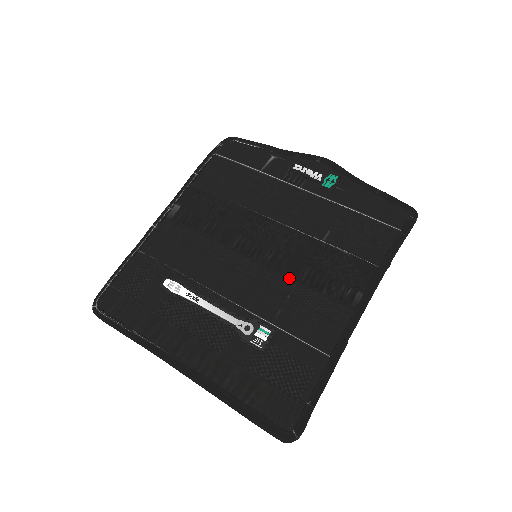
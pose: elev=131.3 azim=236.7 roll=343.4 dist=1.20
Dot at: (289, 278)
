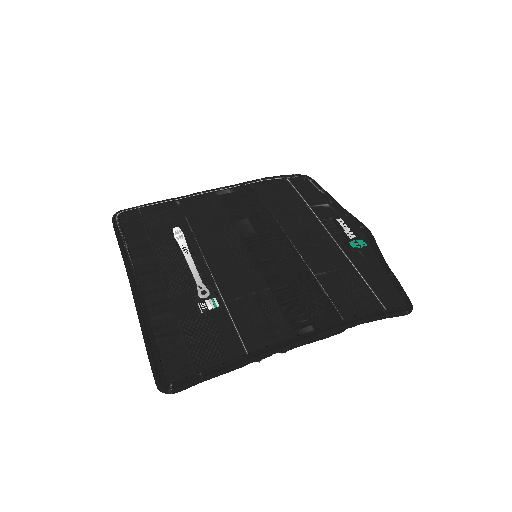
Dot at: (266, 282)
